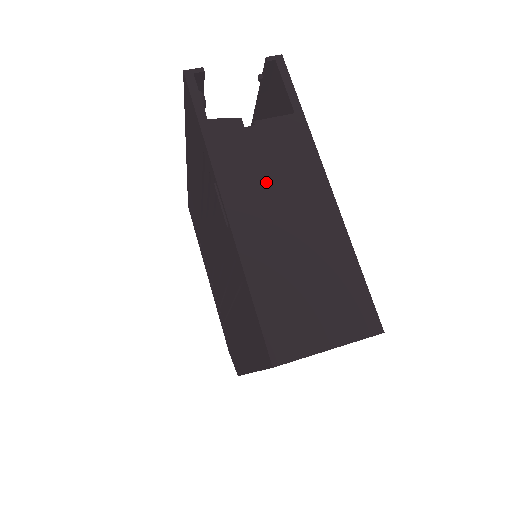
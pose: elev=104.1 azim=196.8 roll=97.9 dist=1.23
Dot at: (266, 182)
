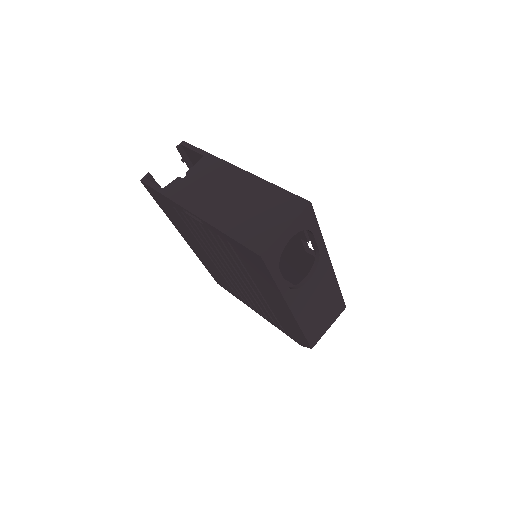
Dot at: (207, 190)
